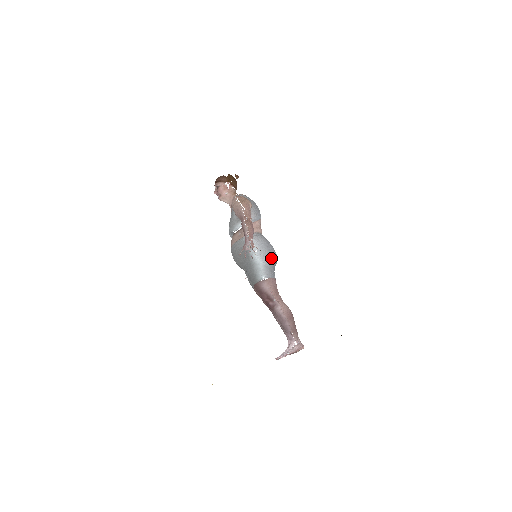
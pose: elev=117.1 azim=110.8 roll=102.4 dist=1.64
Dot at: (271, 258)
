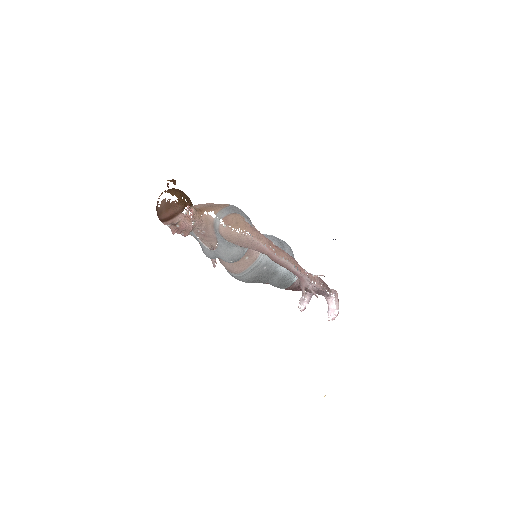
Dot at: (293, 254)
